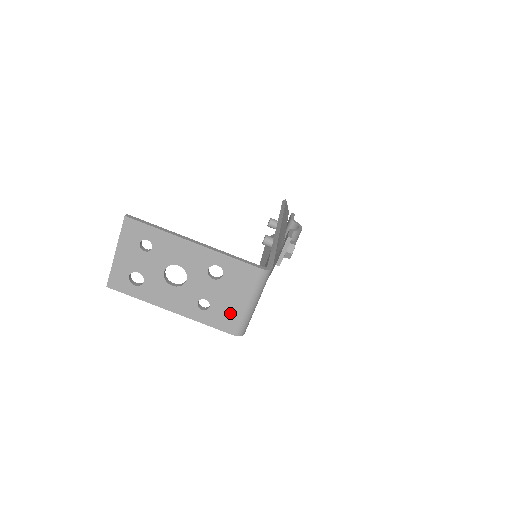
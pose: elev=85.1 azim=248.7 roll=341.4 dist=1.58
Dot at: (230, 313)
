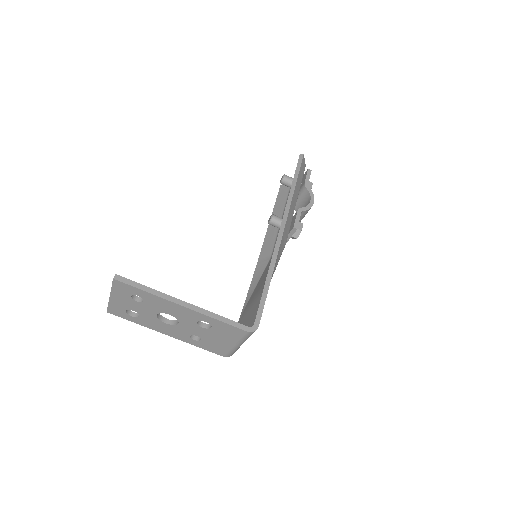
Dot at: (219, 346)
